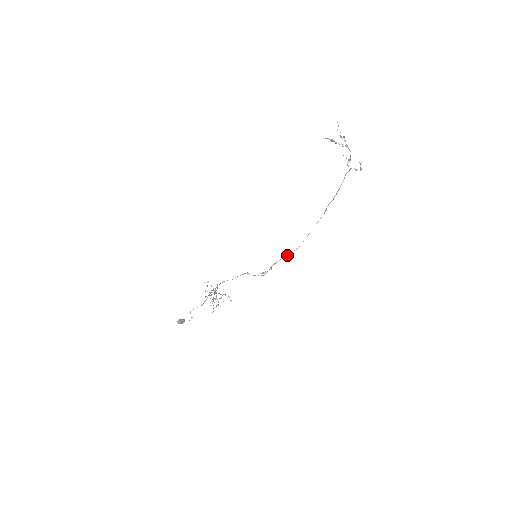
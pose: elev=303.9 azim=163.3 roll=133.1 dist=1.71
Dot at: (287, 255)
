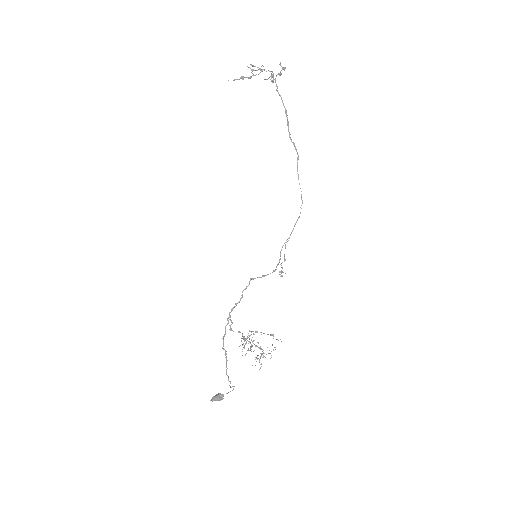
Dot at: (293, 229)
